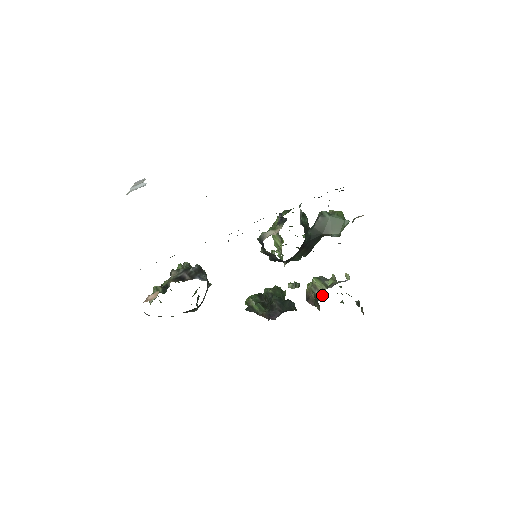
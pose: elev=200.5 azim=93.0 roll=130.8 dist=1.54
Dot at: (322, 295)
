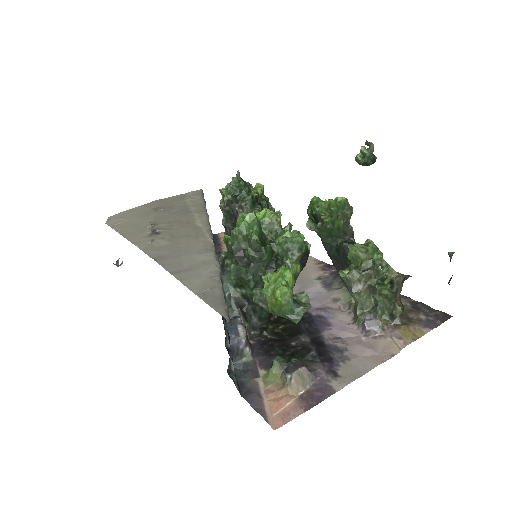
Dot at: occluded
